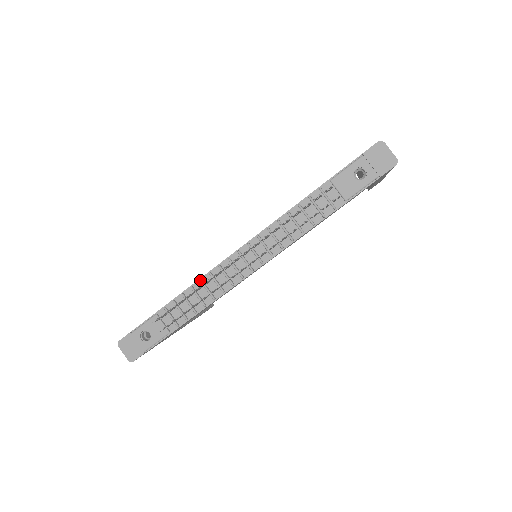
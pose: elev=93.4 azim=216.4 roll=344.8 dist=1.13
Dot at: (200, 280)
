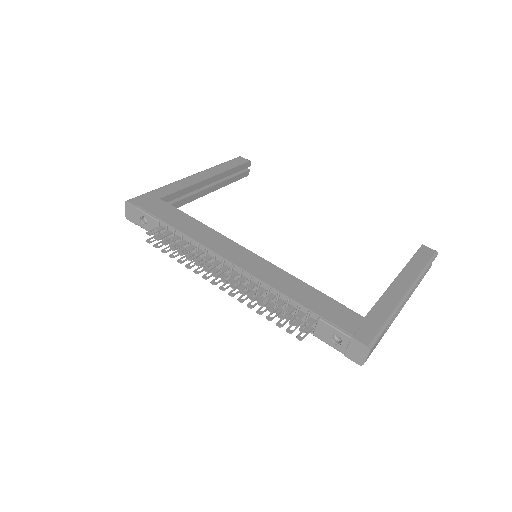
Dot at: (198, 245)
